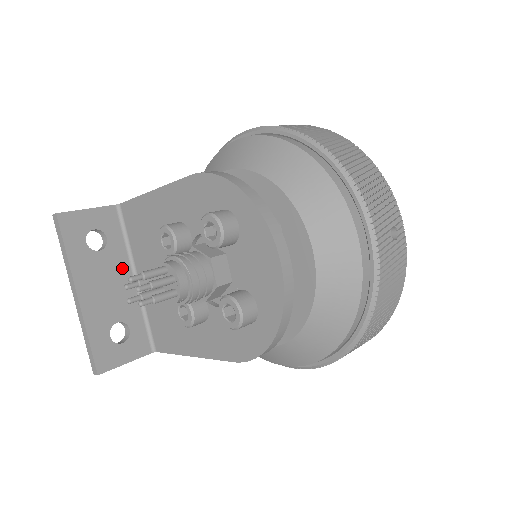
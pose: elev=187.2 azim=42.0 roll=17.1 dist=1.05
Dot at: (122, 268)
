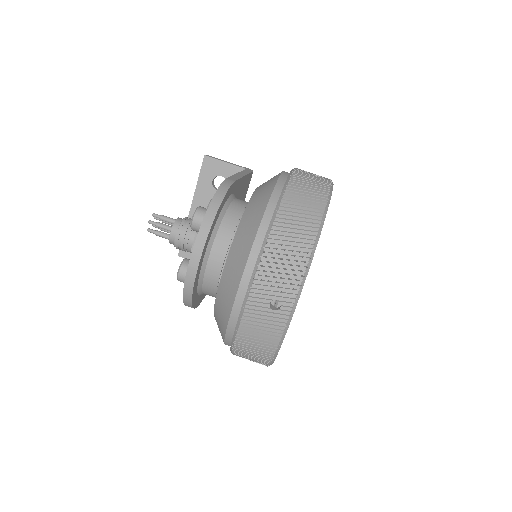
Dot at: occluded
